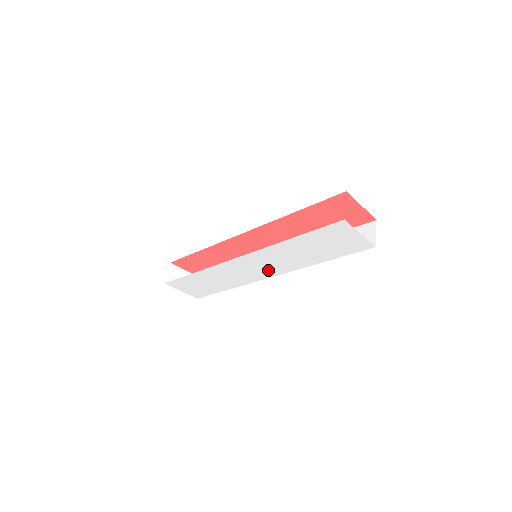
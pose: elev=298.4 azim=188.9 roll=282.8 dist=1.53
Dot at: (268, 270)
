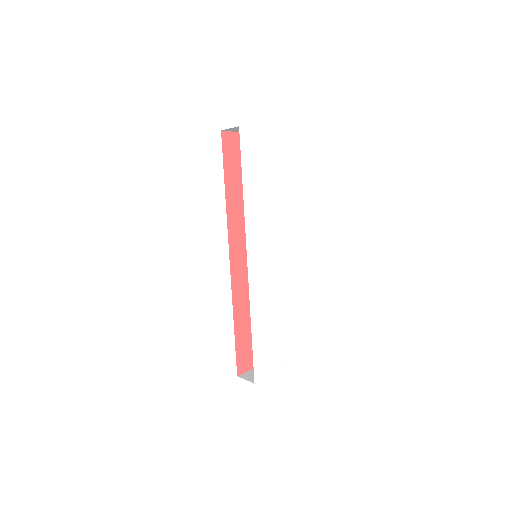
Dot at: (272, 246)
